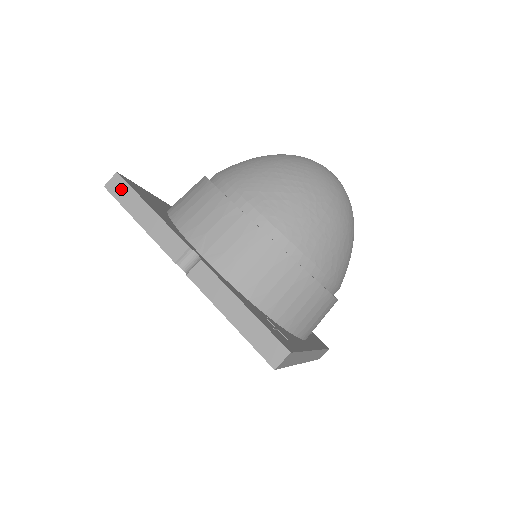
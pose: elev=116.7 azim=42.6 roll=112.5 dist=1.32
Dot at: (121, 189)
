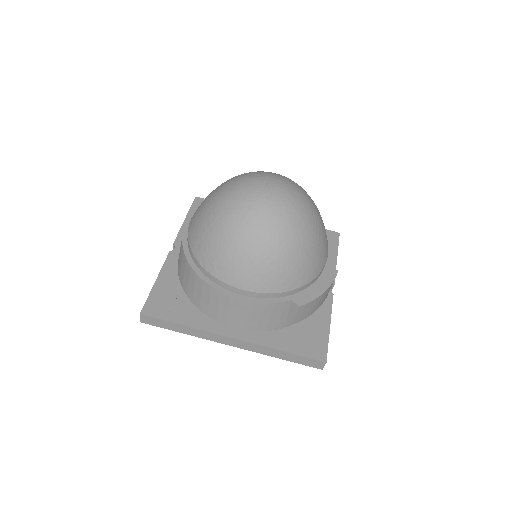
Dot at: occluded
